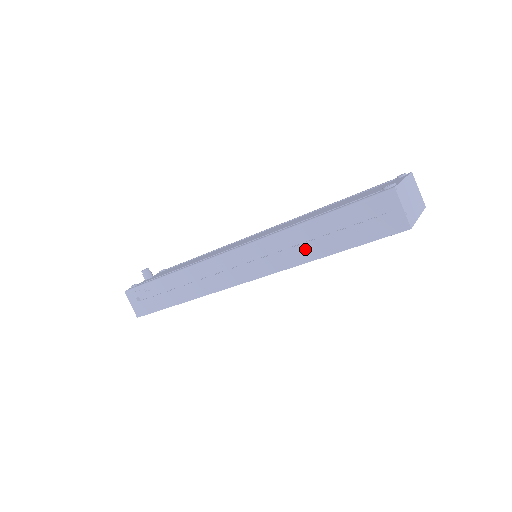
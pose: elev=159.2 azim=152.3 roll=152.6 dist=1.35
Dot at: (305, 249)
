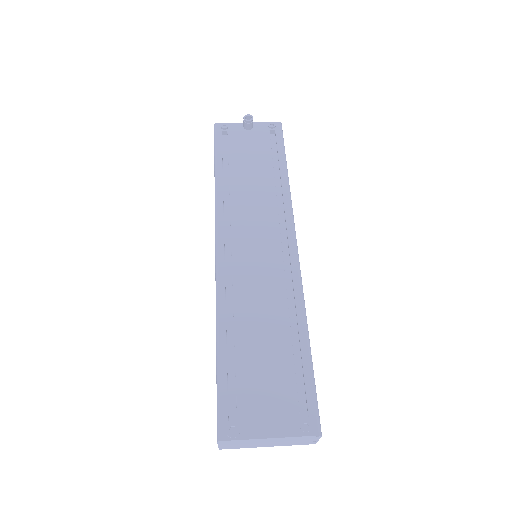
Dot at: occluded
